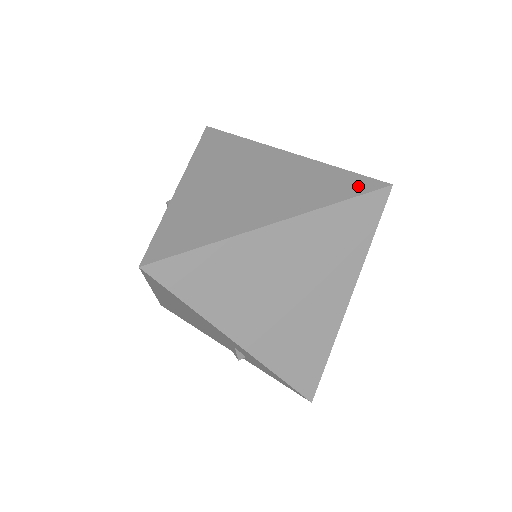
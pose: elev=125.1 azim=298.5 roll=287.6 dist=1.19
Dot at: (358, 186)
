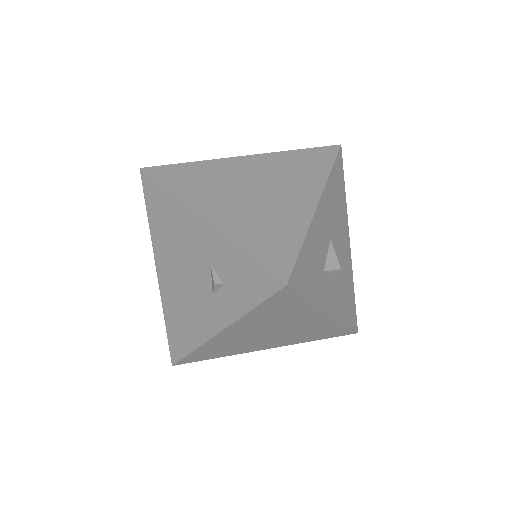
Dot at: occluded
